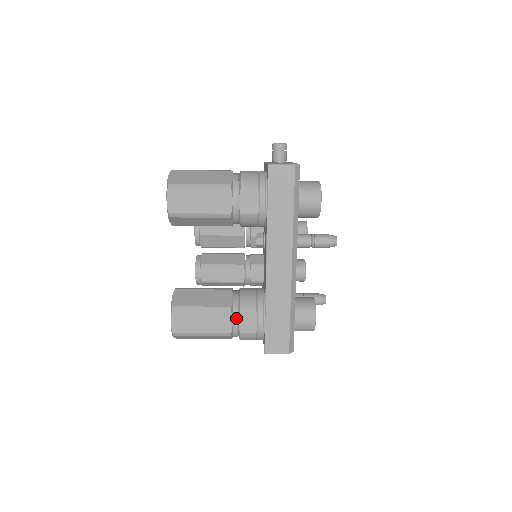
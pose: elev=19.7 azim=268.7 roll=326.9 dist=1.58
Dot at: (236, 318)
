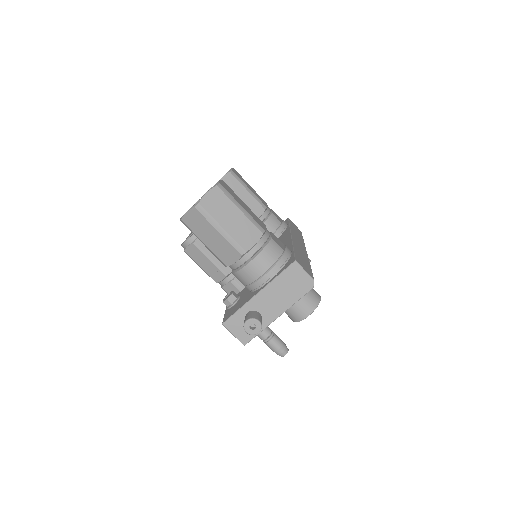
Dot at: (268, 231)
